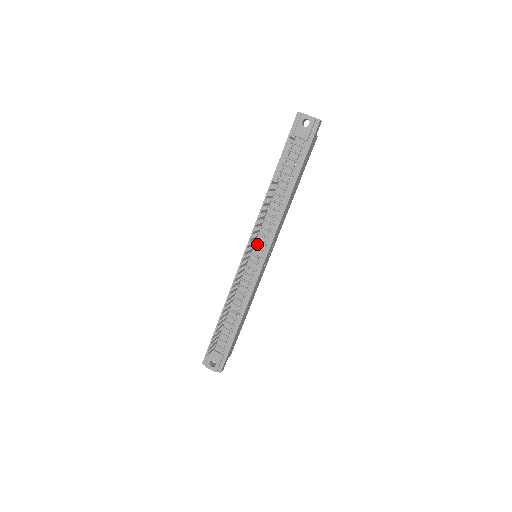
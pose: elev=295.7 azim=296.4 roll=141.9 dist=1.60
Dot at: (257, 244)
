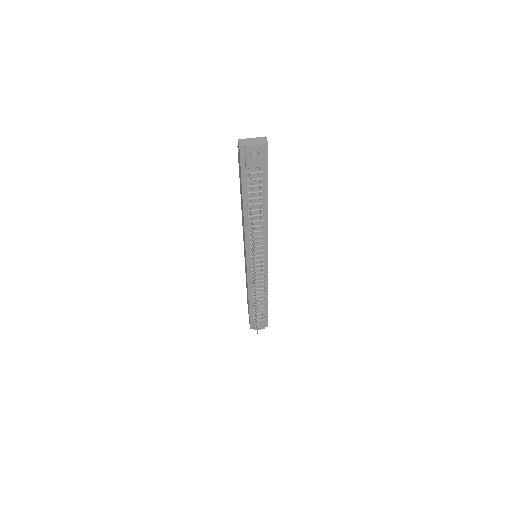
Dot at: occluded
